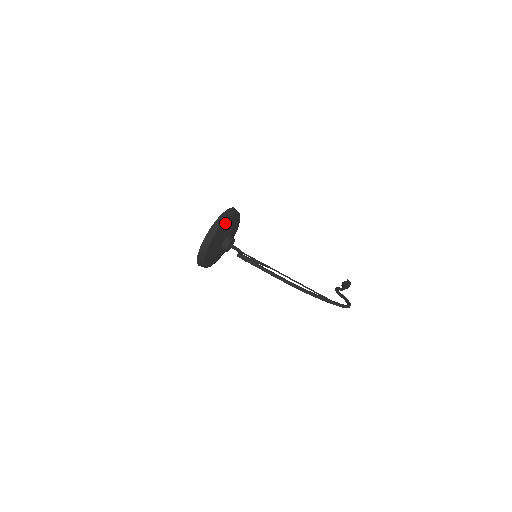
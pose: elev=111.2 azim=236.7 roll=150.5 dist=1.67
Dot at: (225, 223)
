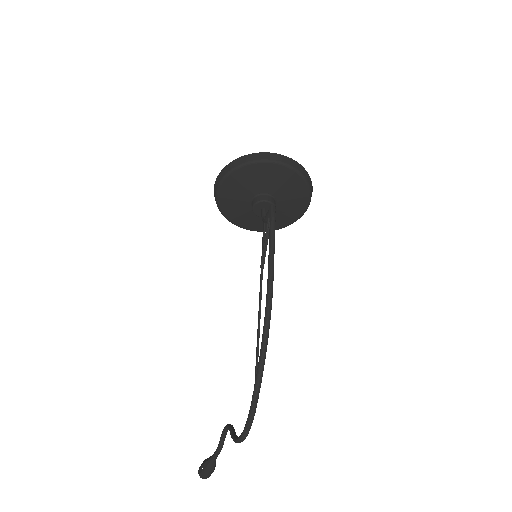
Dot at: (301, 183)
